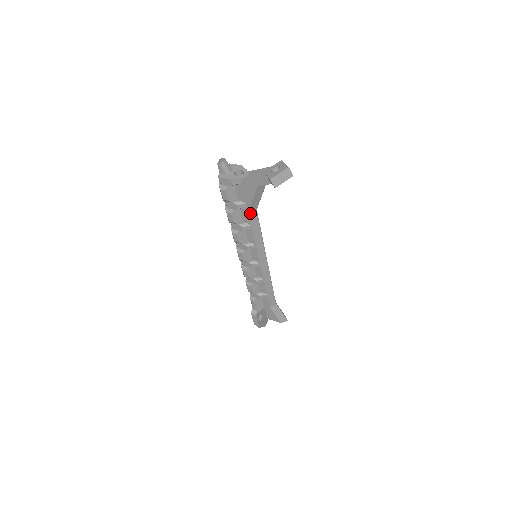
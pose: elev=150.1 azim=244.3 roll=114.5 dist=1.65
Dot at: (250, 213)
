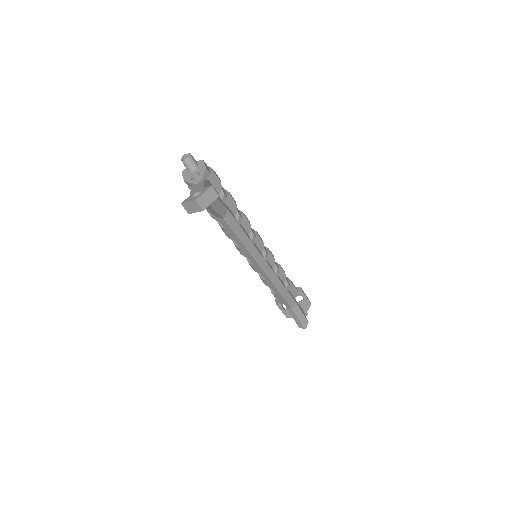
Dot at: (218, 218)
